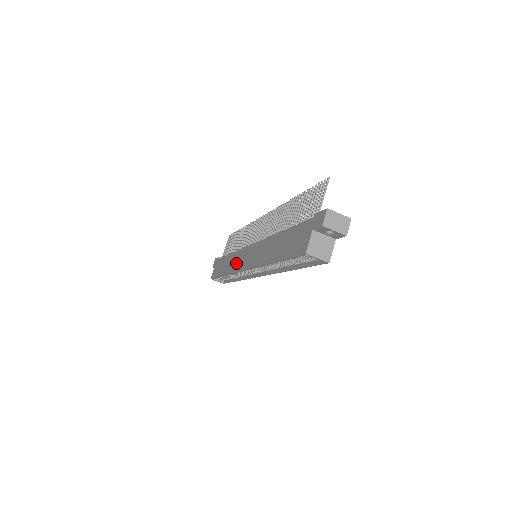
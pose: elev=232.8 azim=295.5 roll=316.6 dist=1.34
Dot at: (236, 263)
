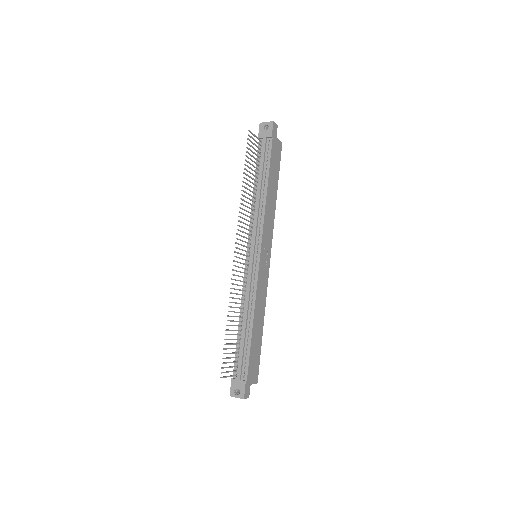
Dot at: occluded
